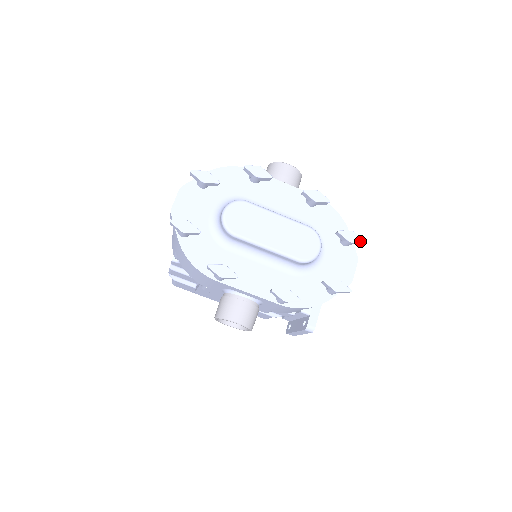
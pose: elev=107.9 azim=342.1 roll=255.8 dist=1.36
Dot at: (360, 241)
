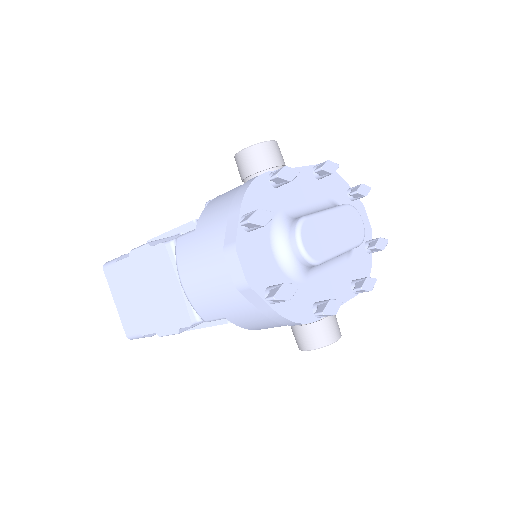
Dot at: (369, 190)
